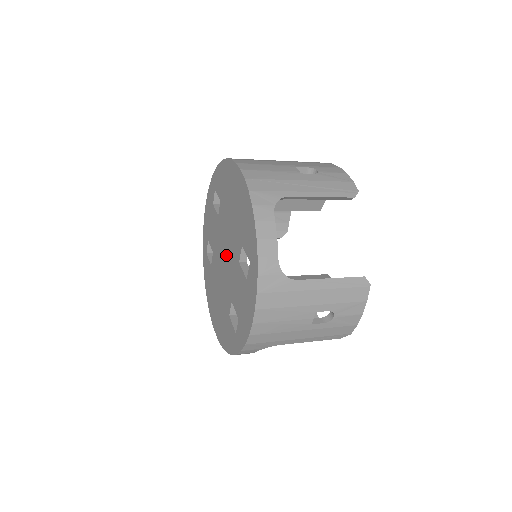
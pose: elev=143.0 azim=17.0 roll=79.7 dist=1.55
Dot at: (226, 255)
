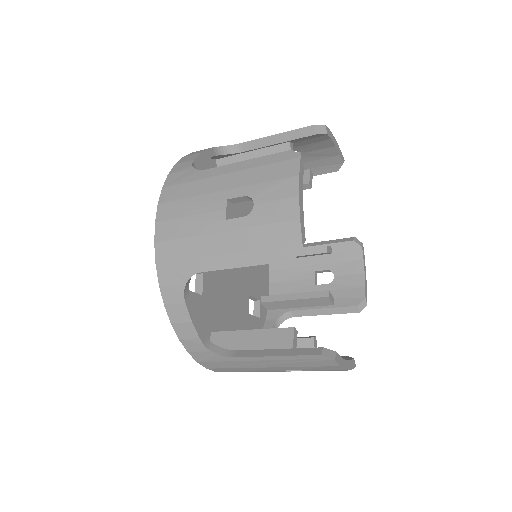
Dot at: occluded
